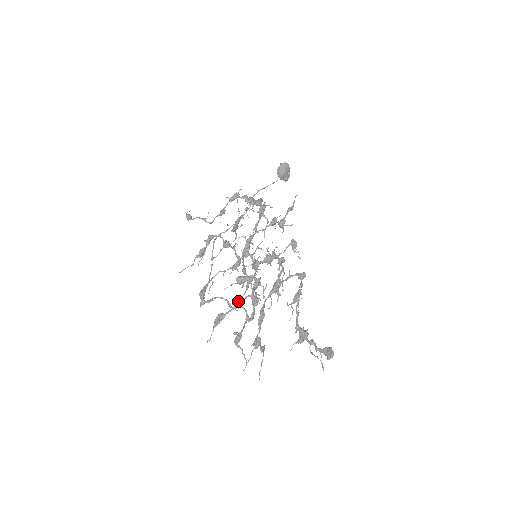
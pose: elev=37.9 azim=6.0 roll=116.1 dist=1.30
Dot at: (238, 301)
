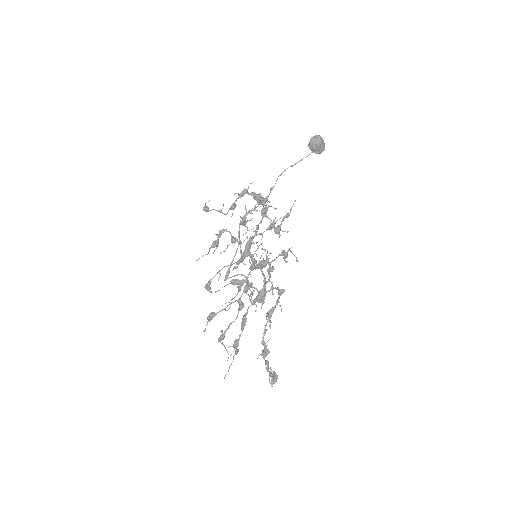
Dot at: (231, 300)
